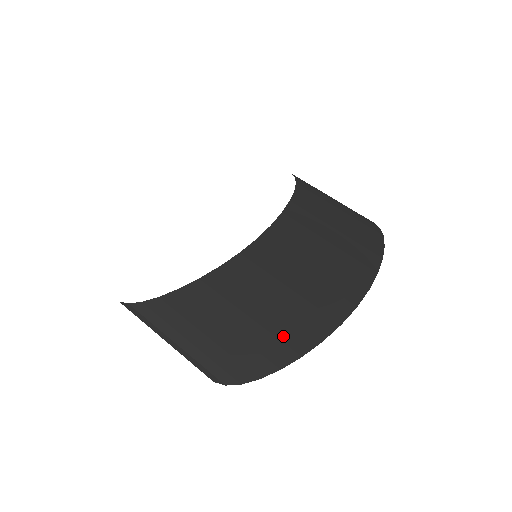
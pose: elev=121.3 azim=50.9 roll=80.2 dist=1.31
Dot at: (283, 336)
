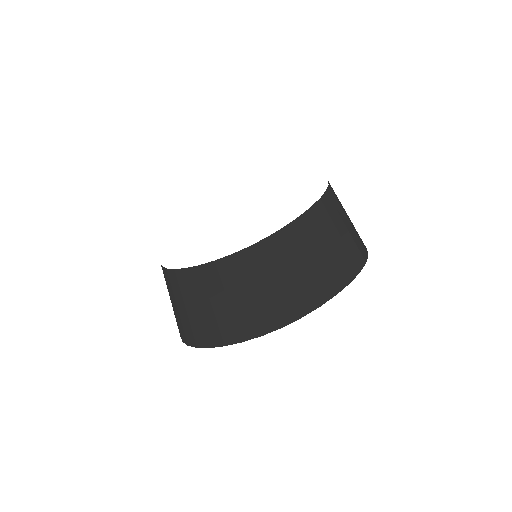
Dot at: (222, 327)
